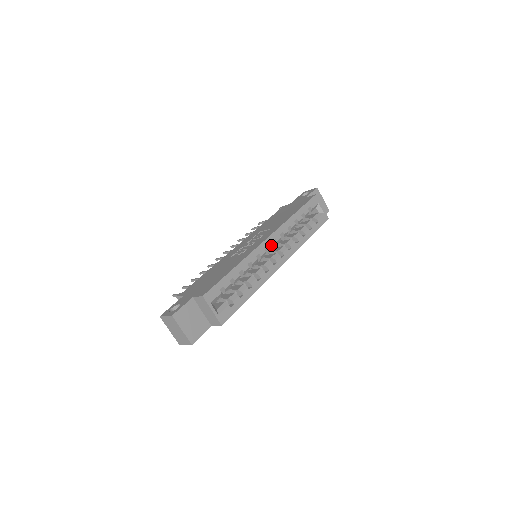
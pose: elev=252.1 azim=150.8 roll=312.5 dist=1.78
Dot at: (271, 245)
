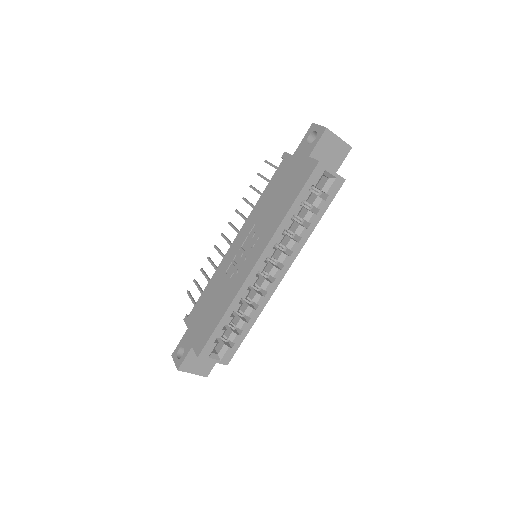
Dot at: (263, 266)
